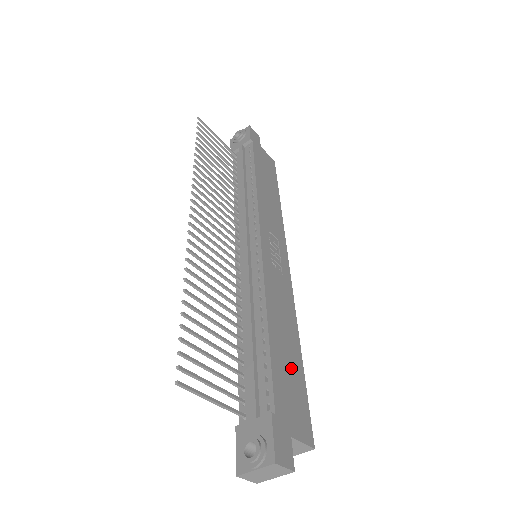
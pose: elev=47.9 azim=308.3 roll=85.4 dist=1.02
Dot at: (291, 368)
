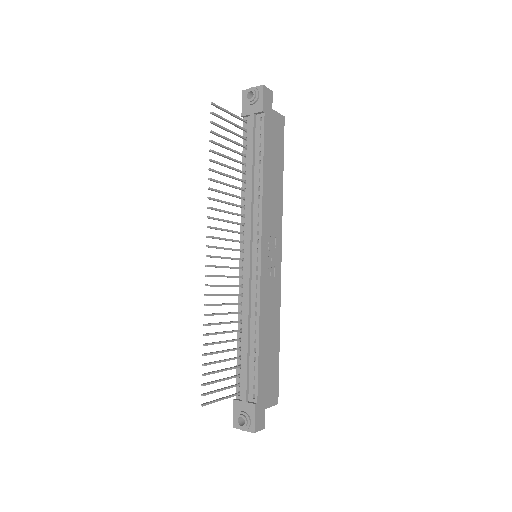
Dot at: (271, 359)
